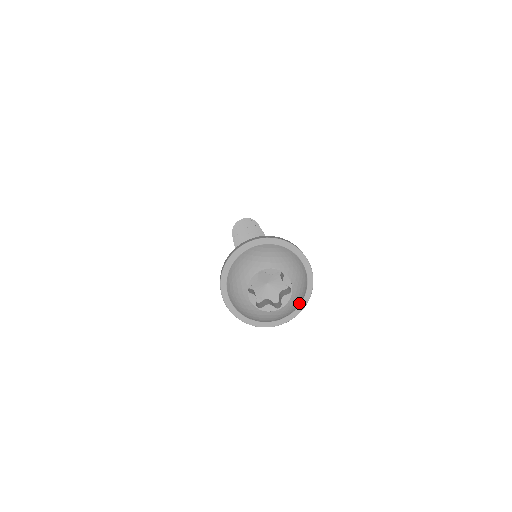
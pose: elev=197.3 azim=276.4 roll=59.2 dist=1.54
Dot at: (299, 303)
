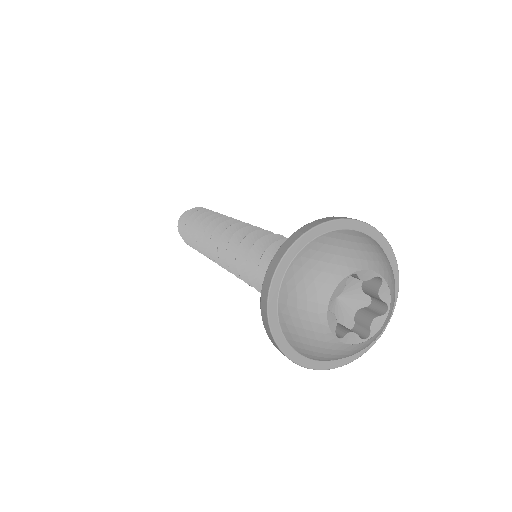
Dot at: occluded
